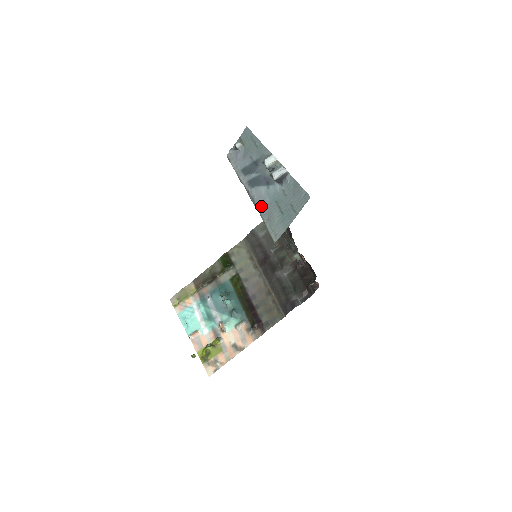
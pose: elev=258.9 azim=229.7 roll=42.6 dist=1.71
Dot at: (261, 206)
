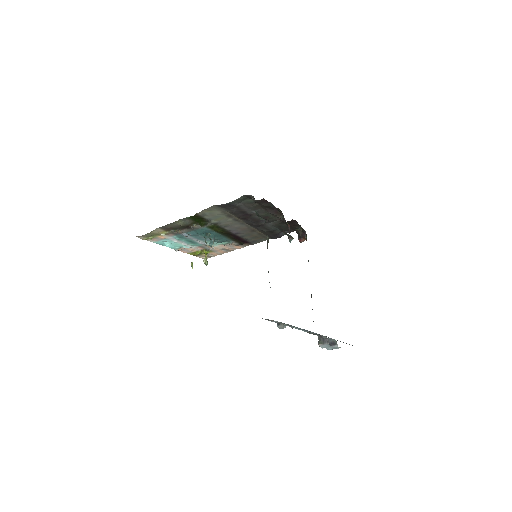
Dot at: occluded
